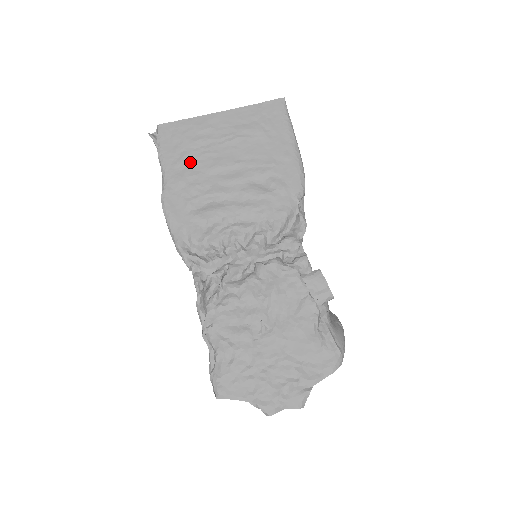
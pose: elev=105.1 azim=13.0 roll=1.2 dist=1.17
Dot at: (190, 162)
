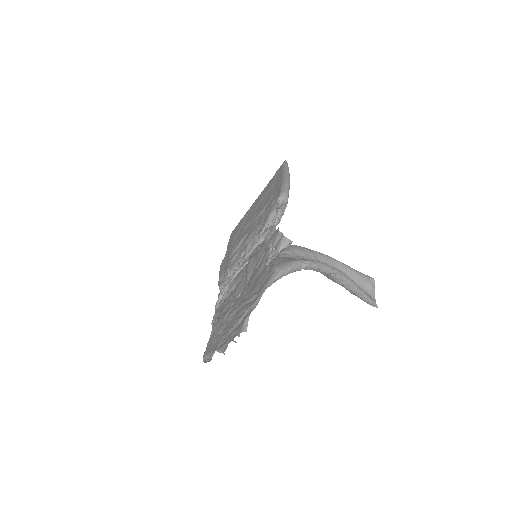
Dot at: (237, 236)
